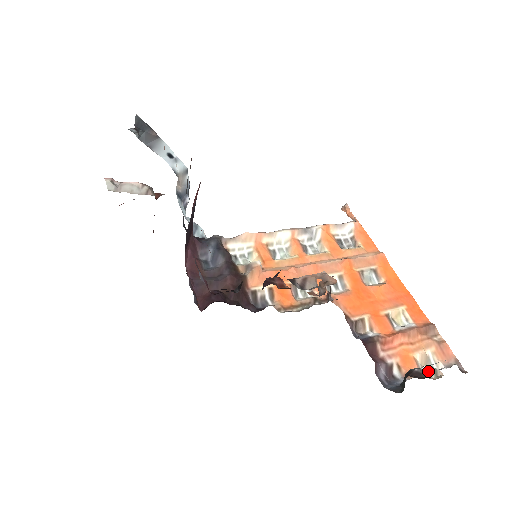
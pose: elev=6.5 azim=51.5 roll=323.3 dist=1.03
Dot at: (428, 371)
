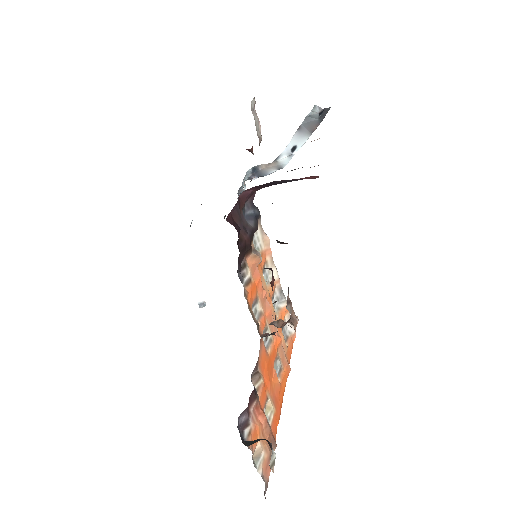
Dot at: (273, 456)
